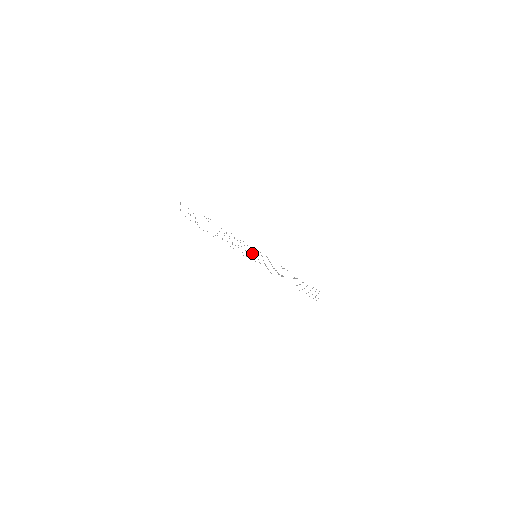
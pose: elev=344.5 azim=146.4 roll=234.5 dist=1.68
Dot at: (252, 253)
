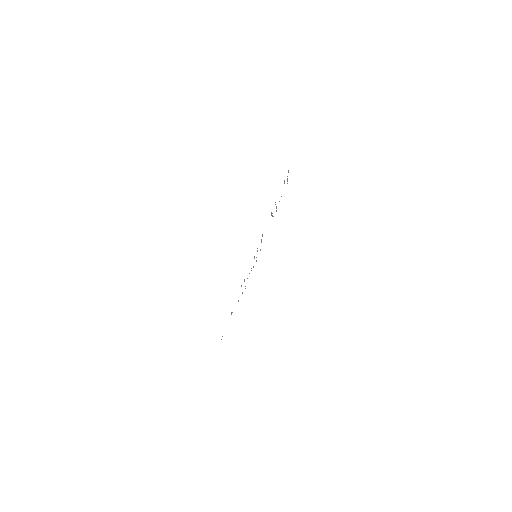
Dot at: occluded
